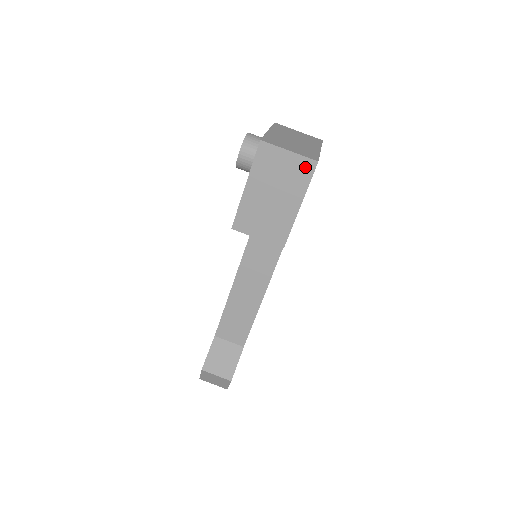
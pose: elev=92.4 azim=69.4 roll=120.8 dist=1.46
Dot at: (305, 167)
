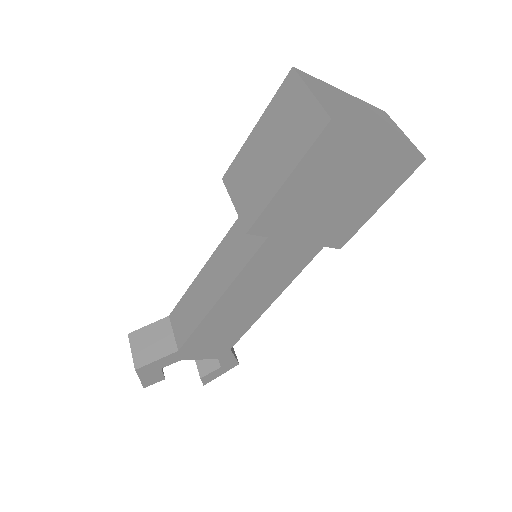
Dot at: (315, 122)
